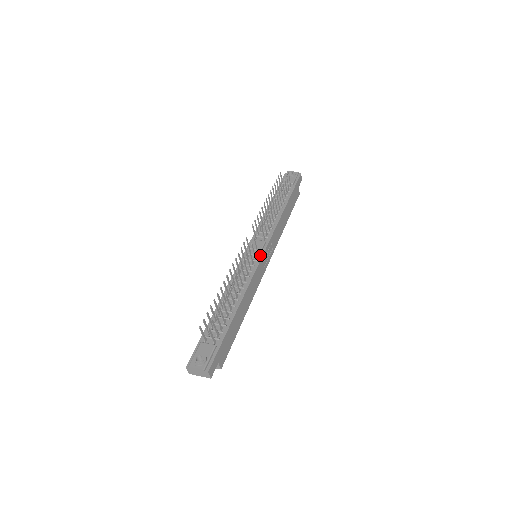
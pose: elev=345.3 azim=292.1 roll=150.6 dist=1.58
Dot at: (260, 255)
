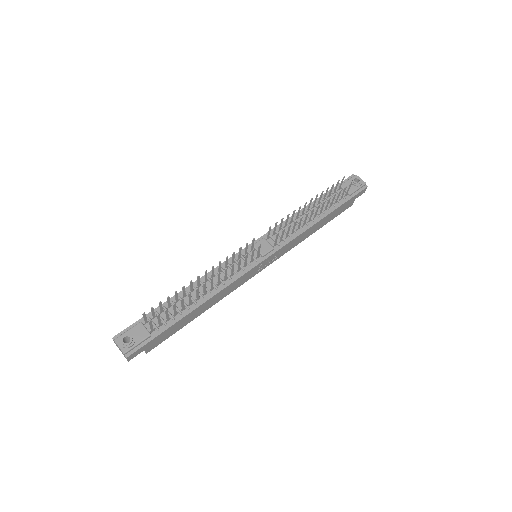
Dot at: (258, 261)
